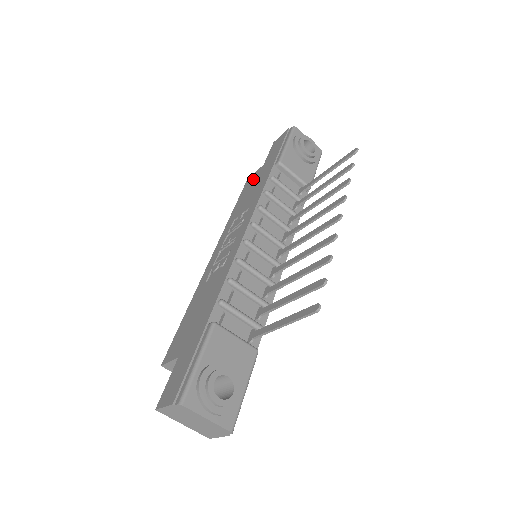
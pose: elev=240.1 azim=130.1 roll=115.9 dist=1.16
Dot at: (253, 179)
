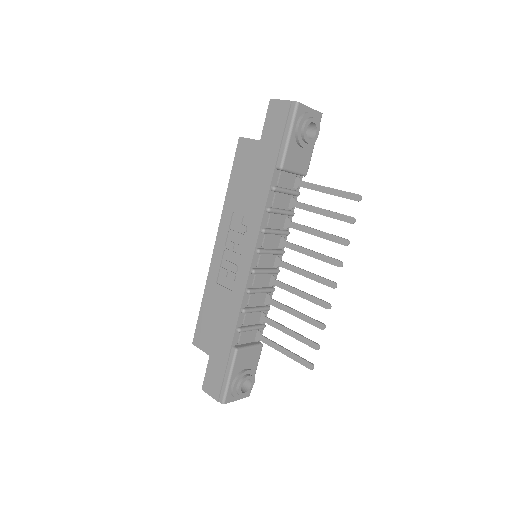
Dot at: (248, 155)
